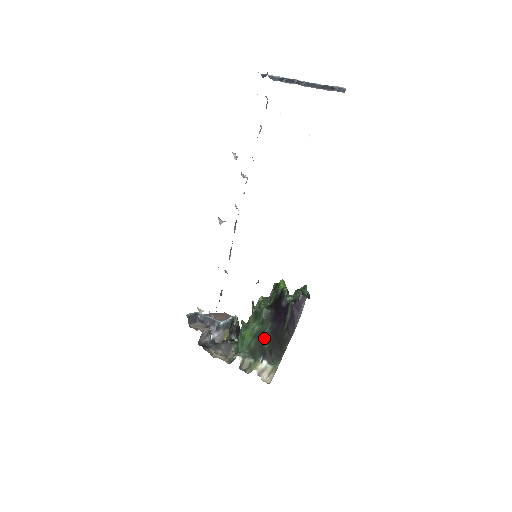
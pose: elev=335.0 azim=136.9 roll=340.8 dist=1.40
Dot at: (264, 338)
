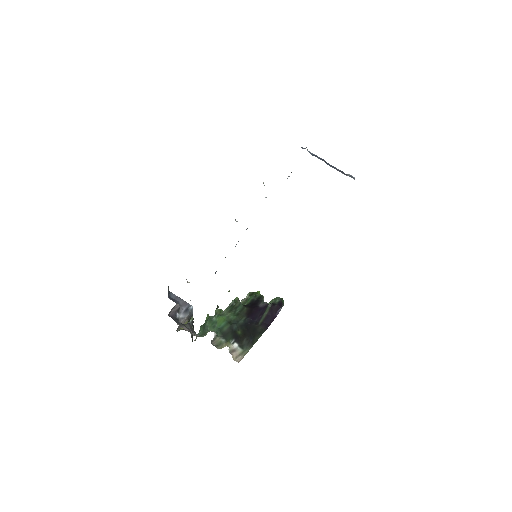
Dot at: (238, 326)
